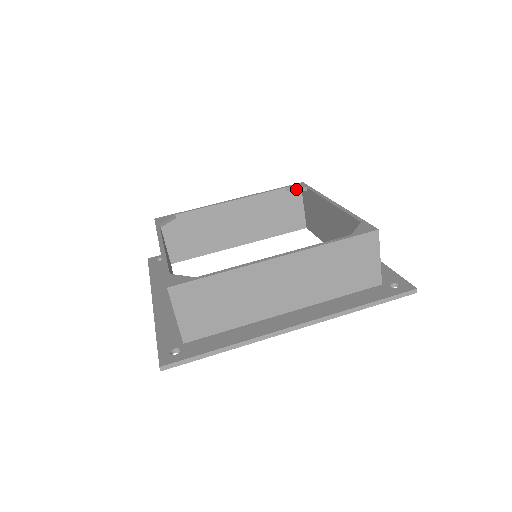
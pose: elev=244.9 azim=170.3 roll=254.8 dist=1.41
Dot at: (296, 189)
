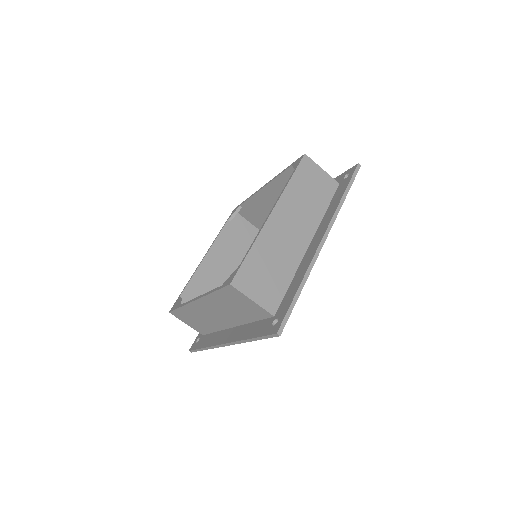
Dot at: (235, 214)
